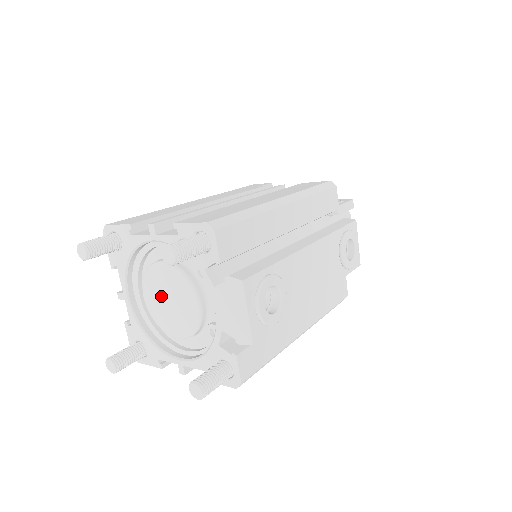
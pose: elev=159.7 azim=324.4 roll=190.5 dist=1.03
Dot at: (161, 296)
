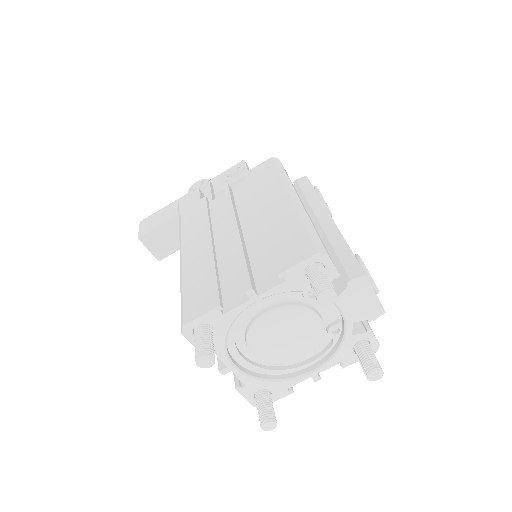
Dot at: (275, 340)
